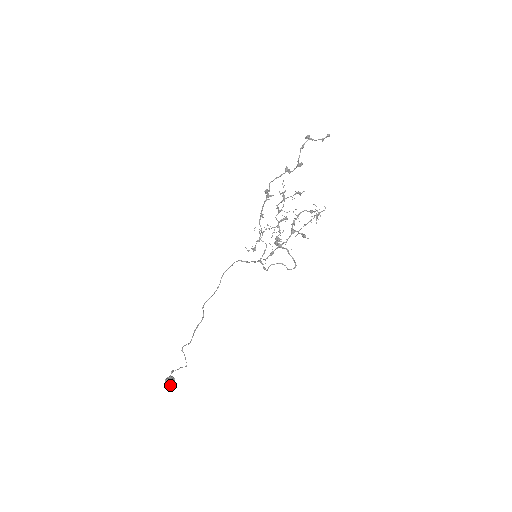
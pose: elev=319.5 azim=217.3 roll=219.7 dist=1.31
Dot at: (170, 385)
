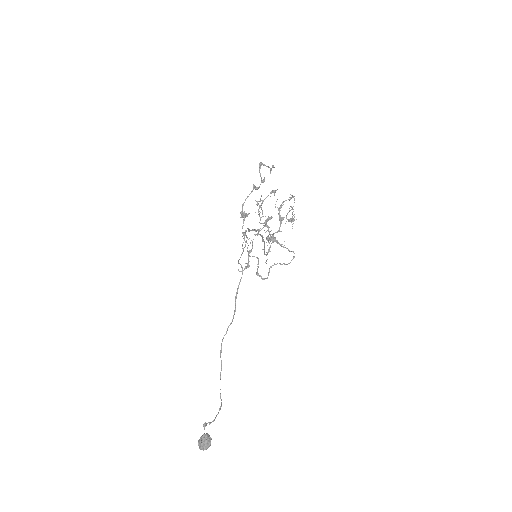
Dot at: (207, 446)
